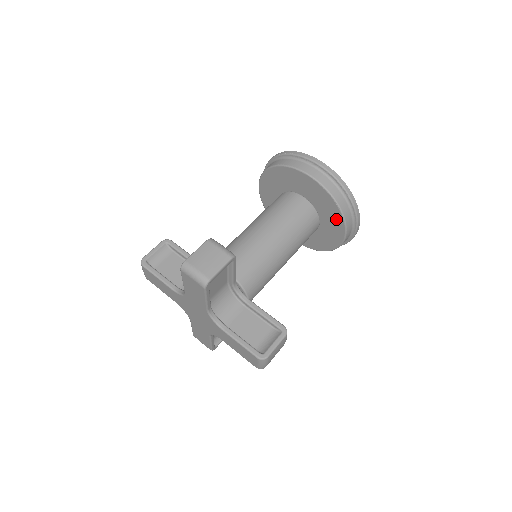
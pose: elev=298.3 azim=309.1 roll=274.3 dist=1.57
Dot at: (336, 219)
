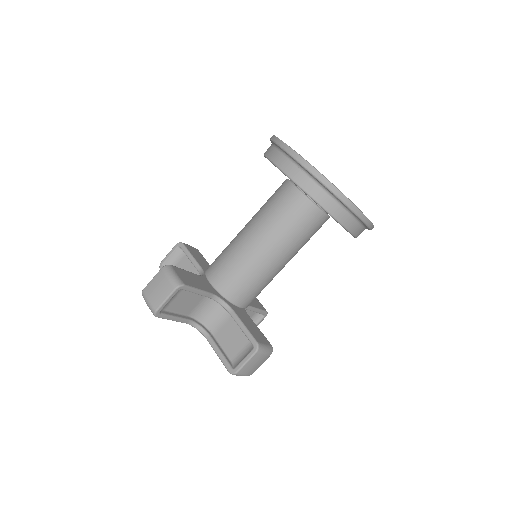
Dot at: occluded
